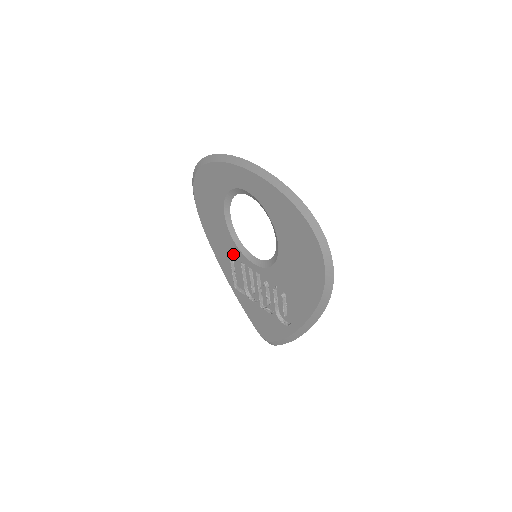
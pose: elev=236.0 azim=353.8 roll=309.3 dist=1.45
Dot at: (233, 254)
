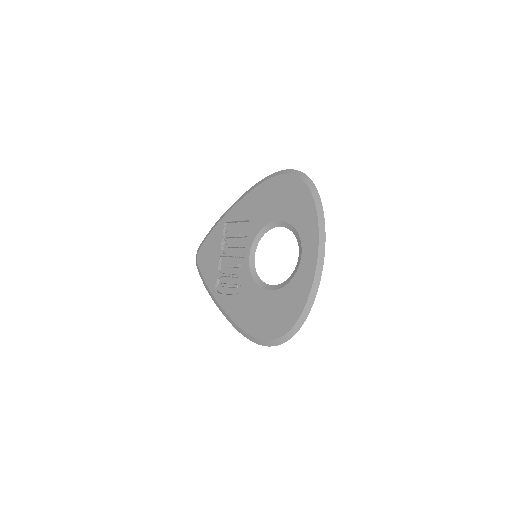
Dot at: (250, 226)
